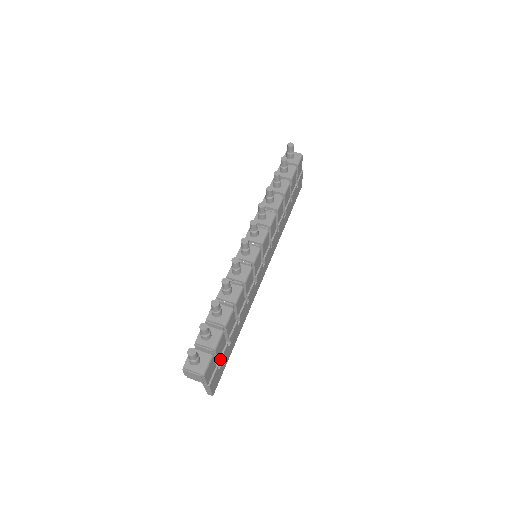
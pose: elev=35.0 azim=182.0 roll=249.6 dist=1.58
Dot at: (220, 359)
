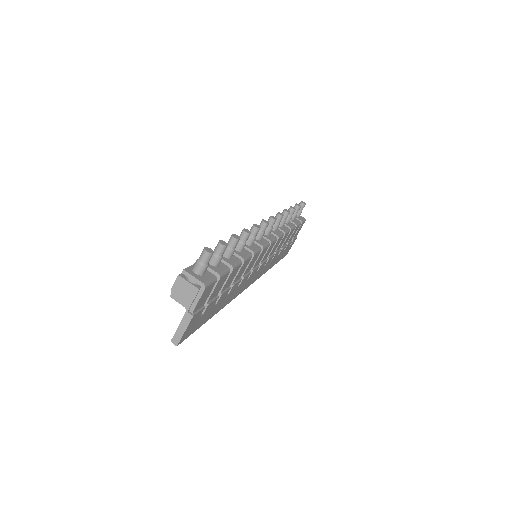
Dot at: (209, 302)
